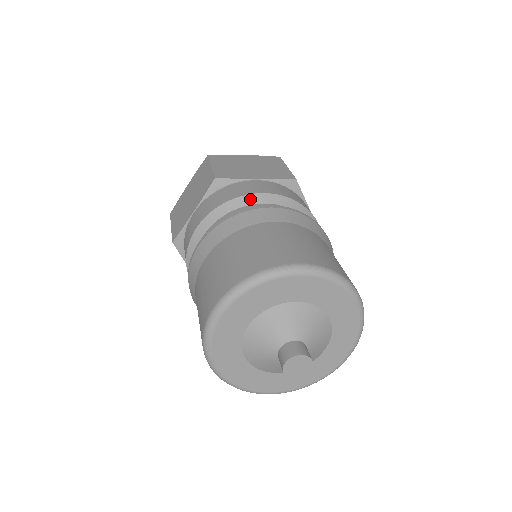
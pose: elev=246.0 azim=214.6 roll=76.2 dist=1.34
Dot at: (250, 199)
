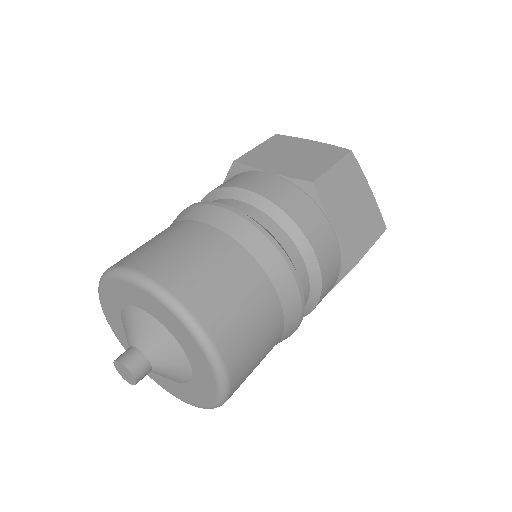
Dot at: (232, 192)
